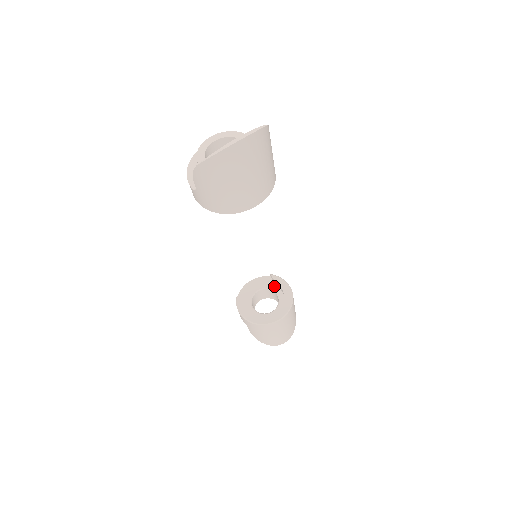
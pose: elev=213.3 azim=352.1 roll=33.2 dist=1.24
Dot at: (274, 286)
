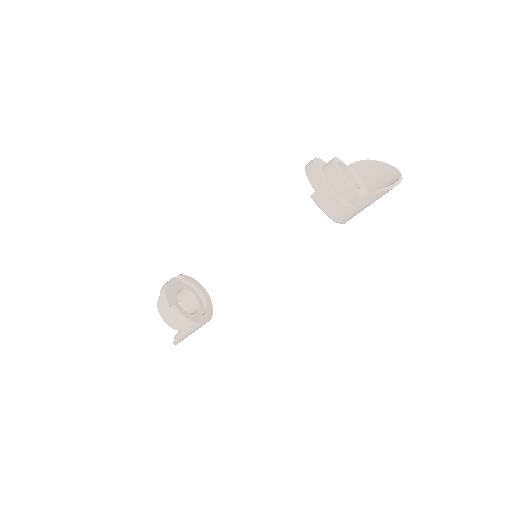
Dot at: (185, 285)
